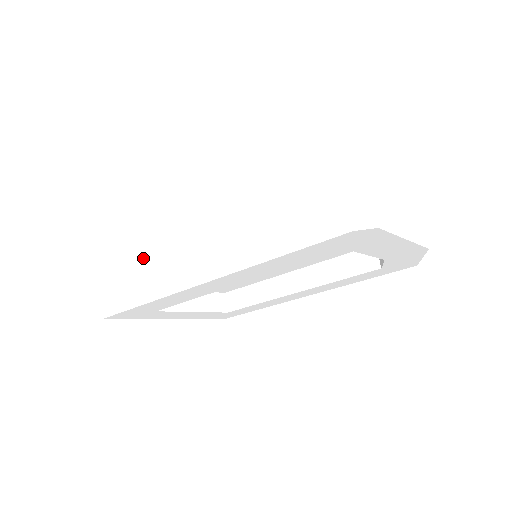
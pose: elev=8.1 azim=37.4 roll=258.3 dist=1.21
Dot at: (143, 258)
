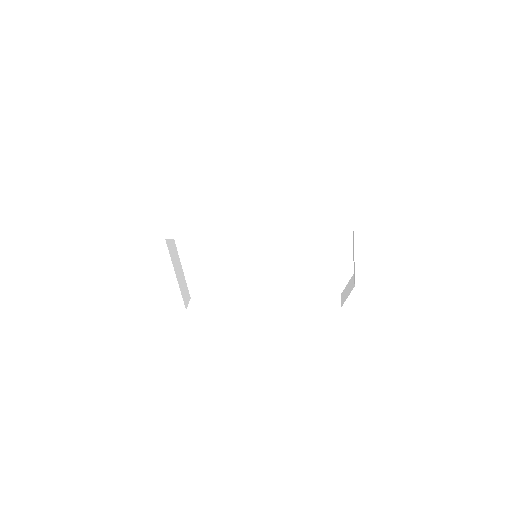
Dot at: (194, 192)
